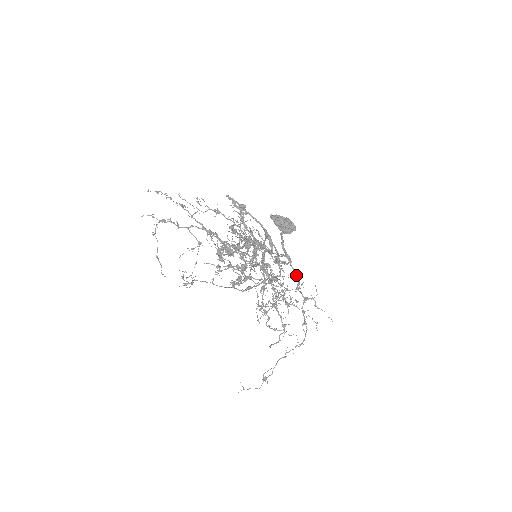
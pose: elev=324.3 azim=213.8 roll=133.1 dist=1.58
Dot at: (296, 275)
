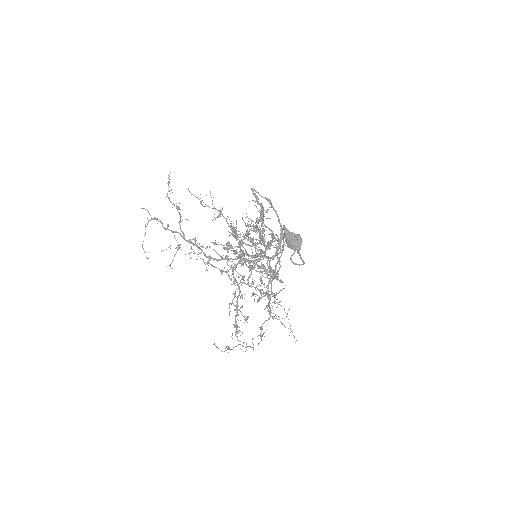
Dot at: (268, 297)
